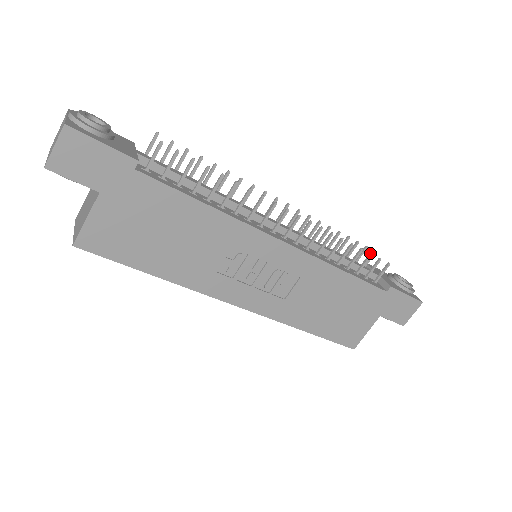
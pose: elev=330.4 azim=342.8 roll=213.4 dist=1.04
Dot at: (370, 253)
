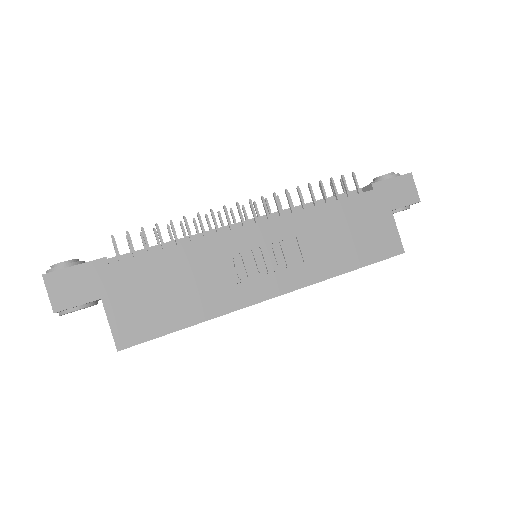
Dot at: (330, 179)
